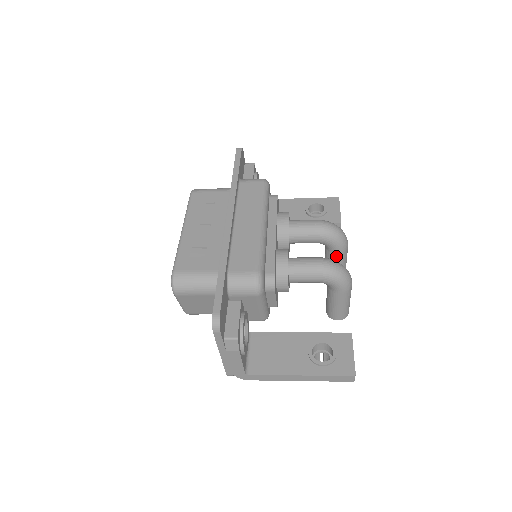
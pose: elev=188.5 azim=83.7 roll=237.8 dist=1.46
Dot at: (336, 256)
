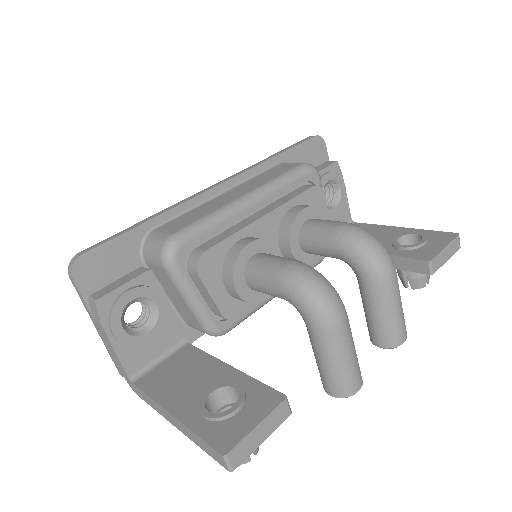
Dot at: (366, 290)
